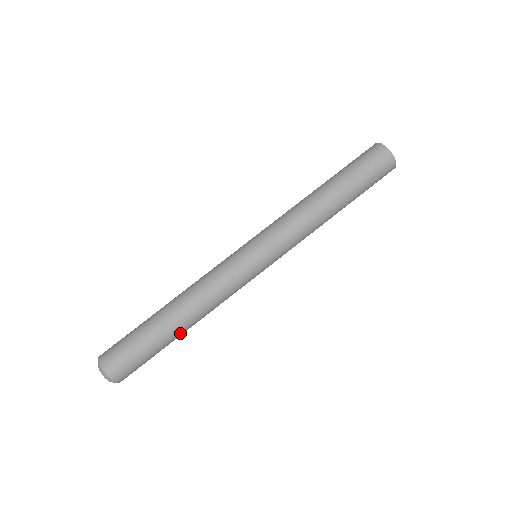
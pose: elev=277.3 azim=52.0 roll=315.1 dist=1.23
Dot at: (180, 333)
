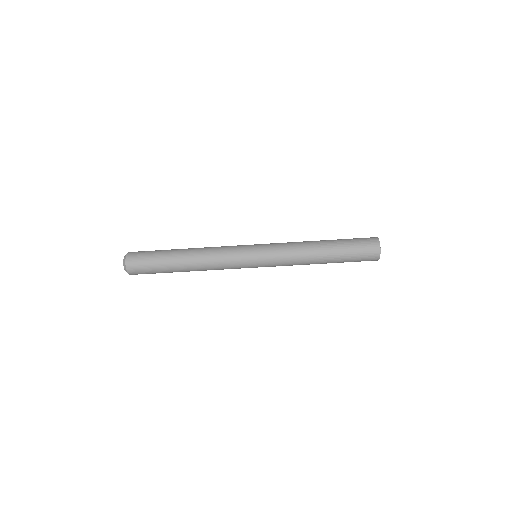
Dot at: occluded
